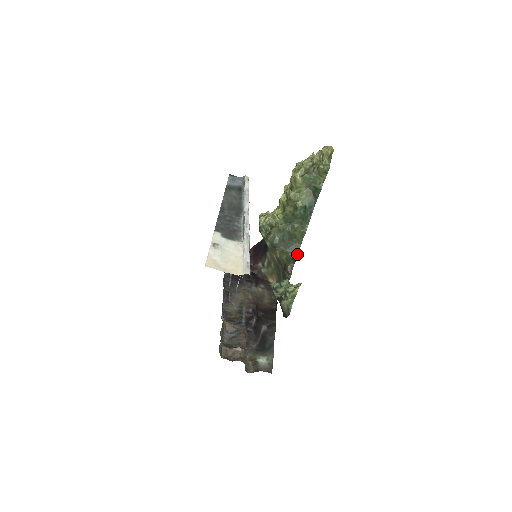
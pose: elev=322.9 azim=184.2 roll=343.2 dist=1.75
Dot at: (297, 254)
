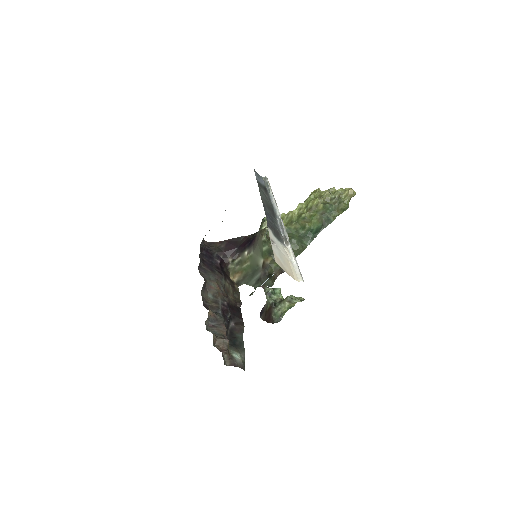
Dot at: occluded
